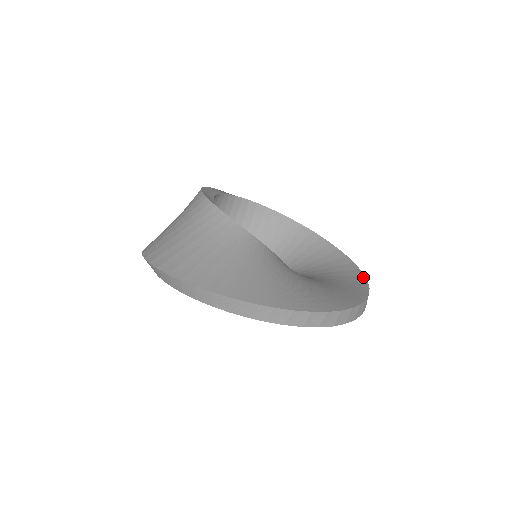
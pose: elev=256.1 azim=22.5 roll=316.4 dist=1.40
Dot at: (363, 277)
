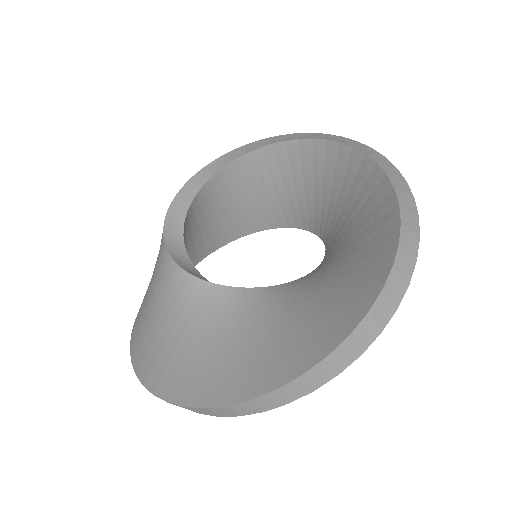
Dot at: (375, 293)
